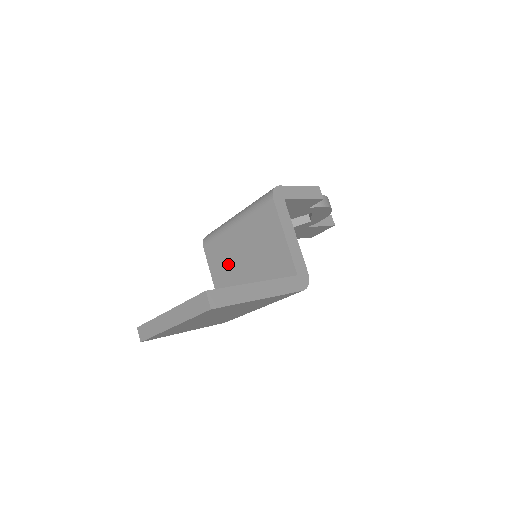
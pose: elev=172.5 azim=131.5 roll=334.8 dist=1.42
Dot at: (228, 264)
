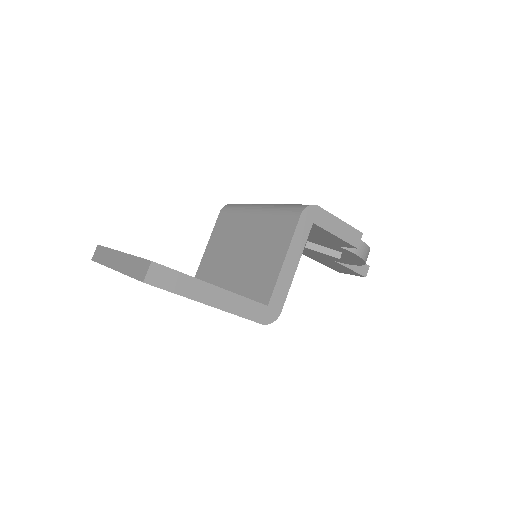
Dot at: (226, 245)
